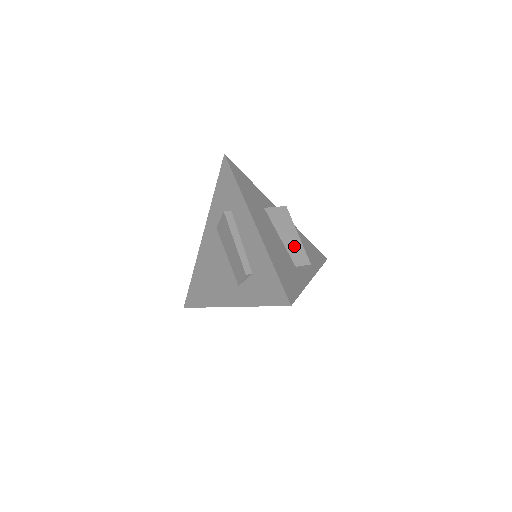
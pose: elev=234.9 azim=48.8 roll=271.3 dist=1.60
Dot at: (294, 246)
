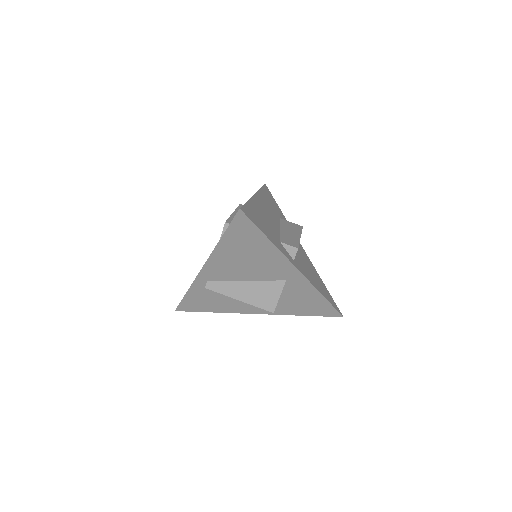
Dot at: (290, 237)
